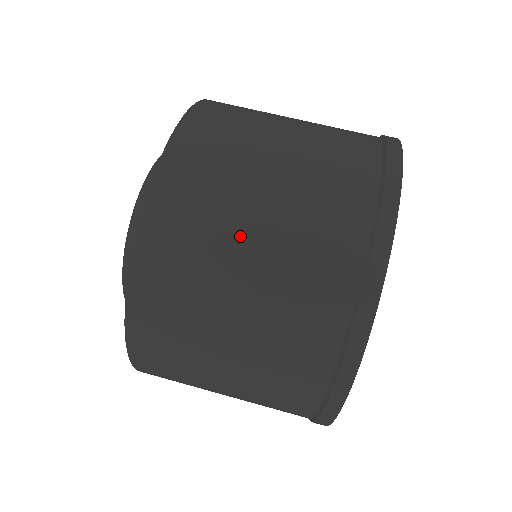
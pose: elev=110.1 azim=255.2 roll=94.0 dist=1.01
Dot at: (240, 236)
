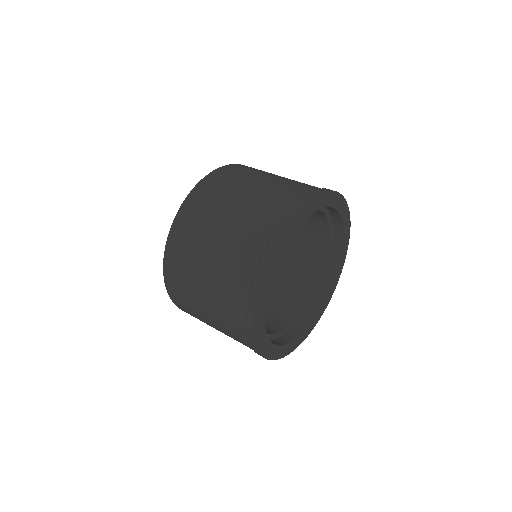
Dot at: (271, 175)
